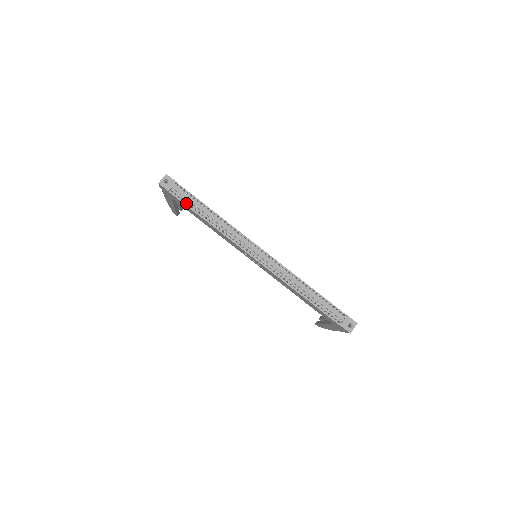
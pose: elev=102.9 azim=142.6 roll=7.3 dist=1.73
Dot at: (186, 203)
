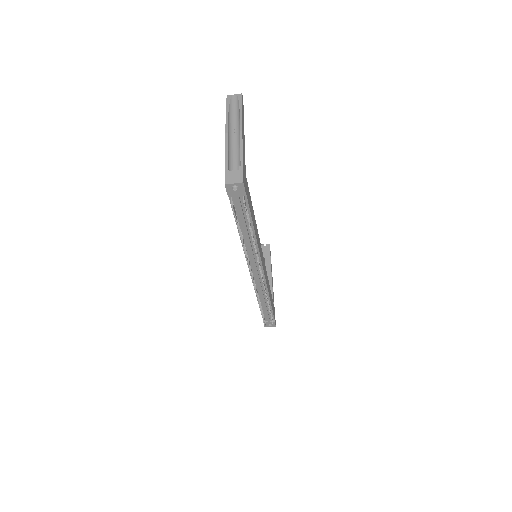
Dot at: (236, 213)
